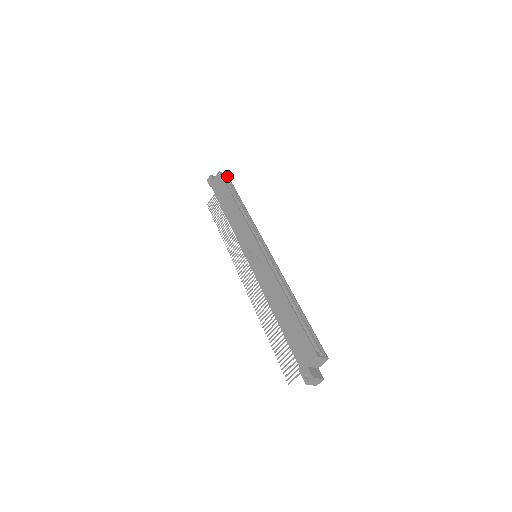
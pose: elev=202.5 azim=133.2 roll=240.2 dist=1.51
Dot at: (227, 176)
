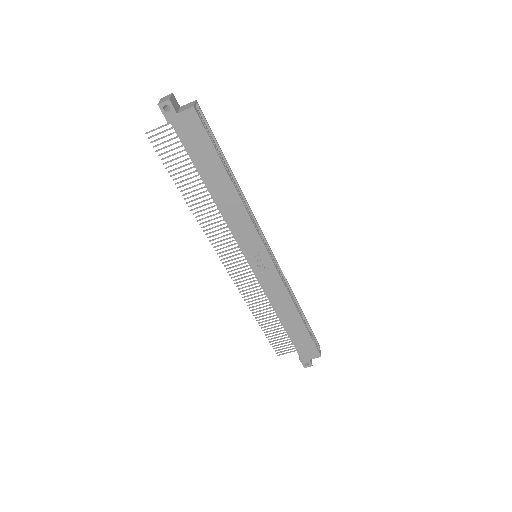
Dot at: (199, 106)
